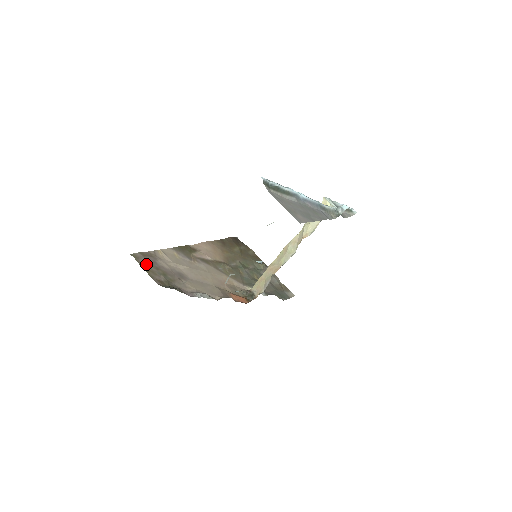
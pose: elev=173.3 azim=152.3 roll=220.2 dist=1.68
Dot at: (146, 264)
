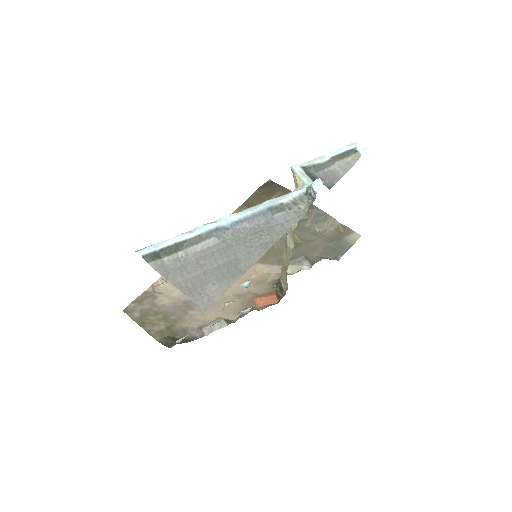
Dot at: (142, 315)
